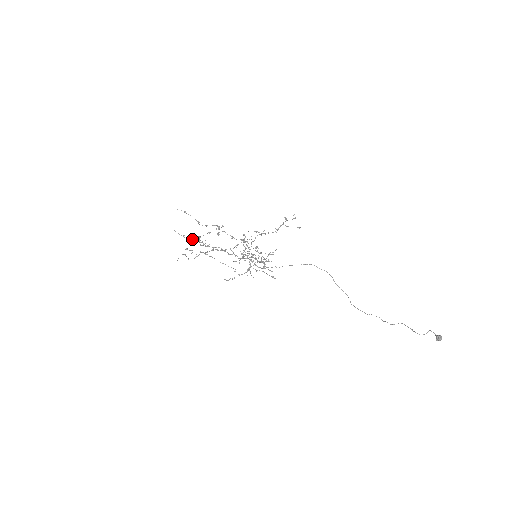
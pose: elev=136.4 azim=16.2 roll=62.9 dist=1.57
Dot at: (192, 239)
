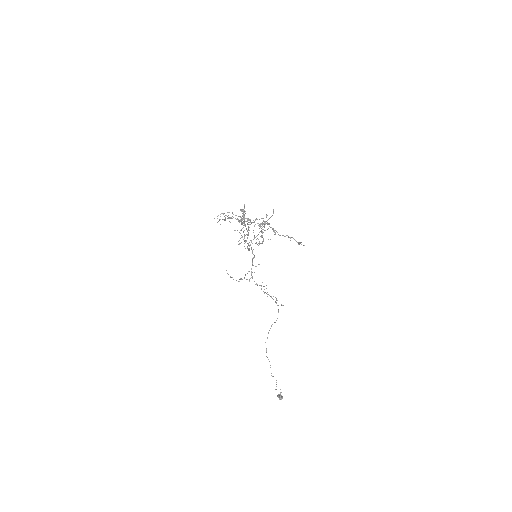
Dot at: (241, 210)
